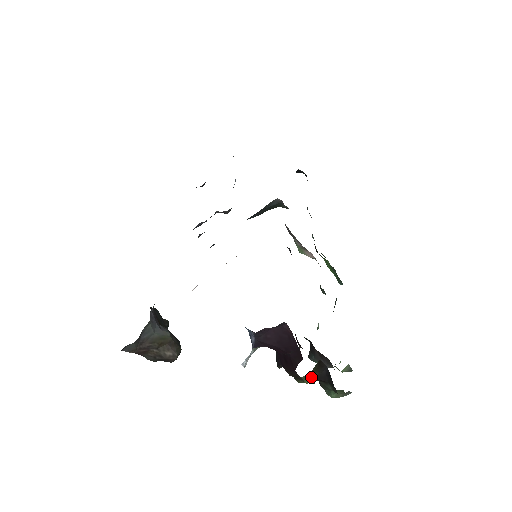
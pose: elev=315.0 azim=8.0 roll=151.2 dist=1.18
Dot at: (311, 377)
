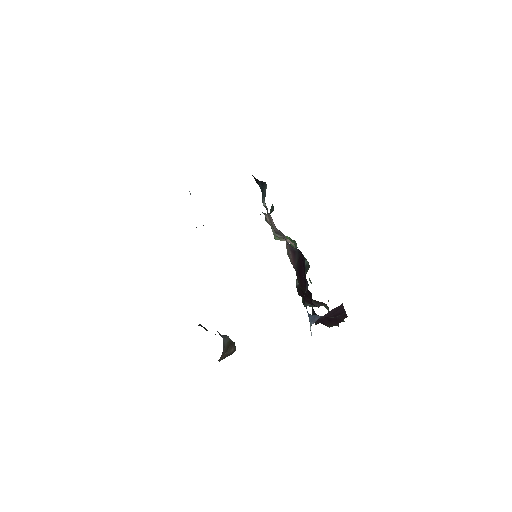
Dot at: occluded
